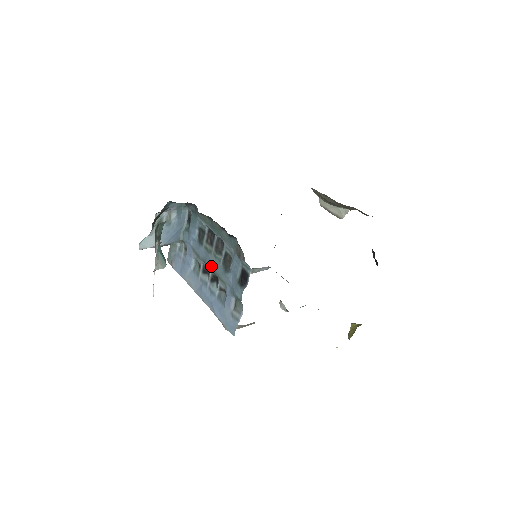
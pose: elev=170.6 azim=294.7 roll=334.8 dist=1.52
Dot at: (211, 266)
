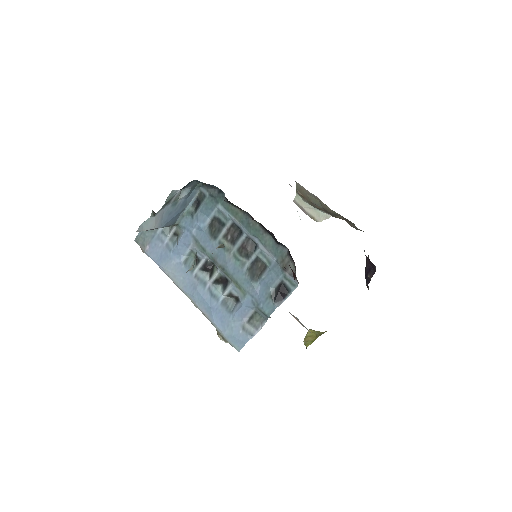
Dot at: (225, 267)
